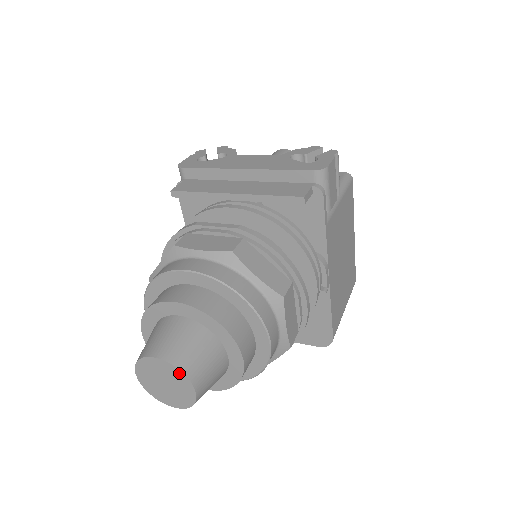
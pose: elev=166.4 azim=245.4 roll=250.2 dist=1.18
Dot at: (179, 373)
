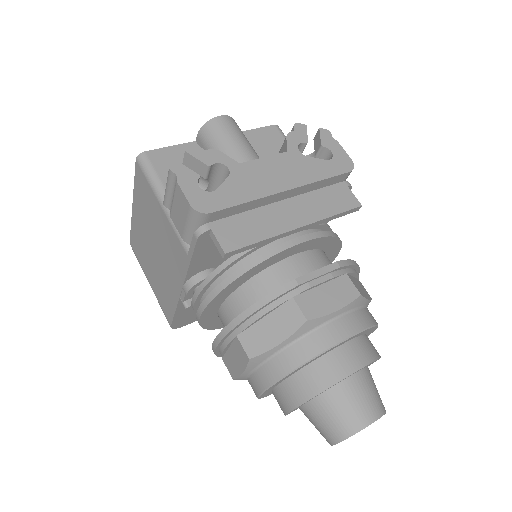
Dot at: occluded
